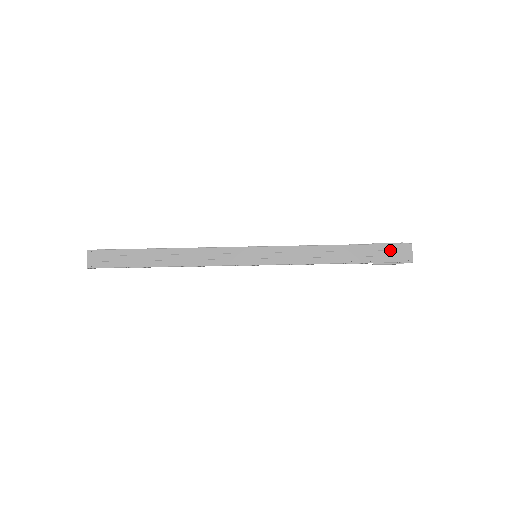
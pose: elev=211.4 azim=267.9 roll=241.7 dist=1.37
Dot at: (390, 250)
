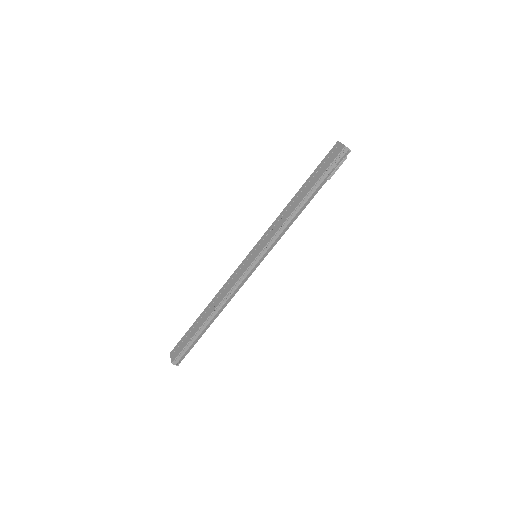
Dot at: (327, 159)
